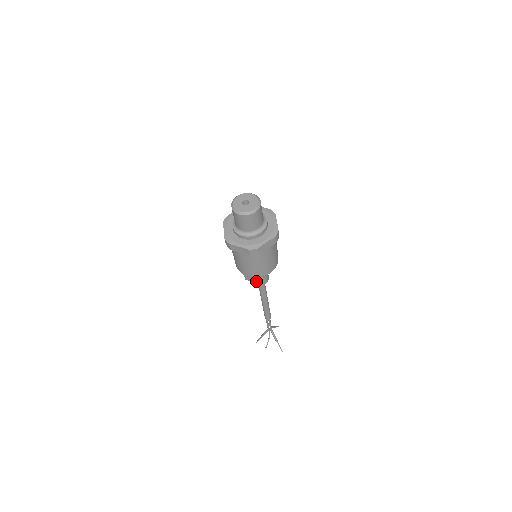
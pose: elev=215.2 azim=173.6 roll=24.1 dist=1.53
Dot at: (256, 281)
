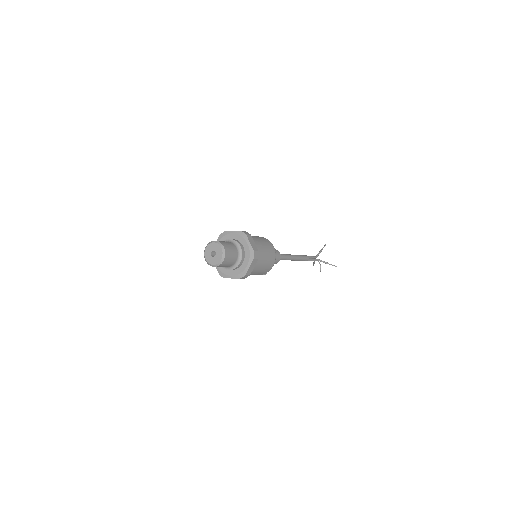
Dot at: occluded
